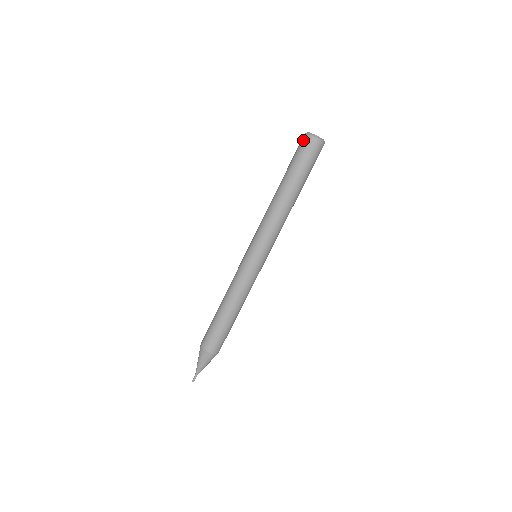
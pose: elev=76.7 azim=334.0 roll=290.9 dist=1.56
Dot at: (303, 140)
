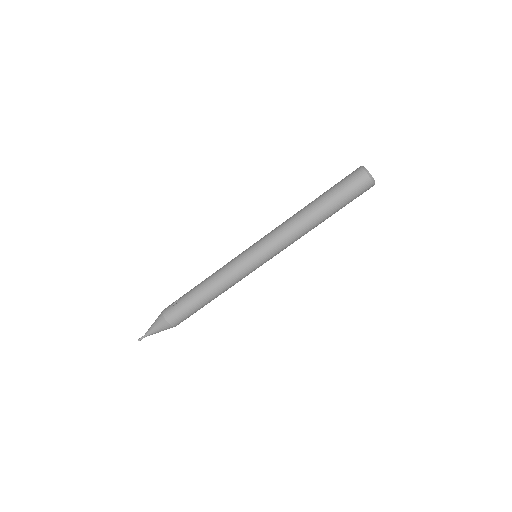
Dot at: (361, 179)
